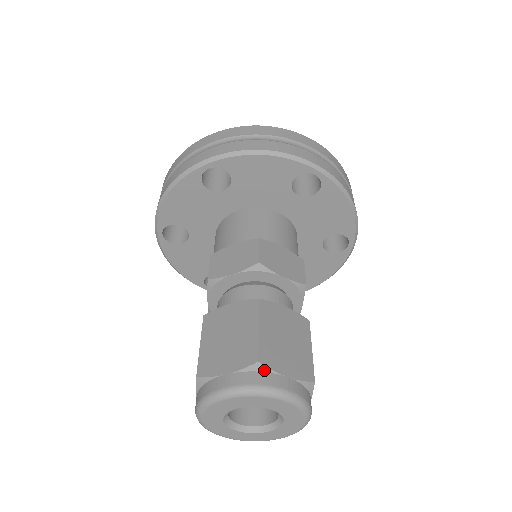
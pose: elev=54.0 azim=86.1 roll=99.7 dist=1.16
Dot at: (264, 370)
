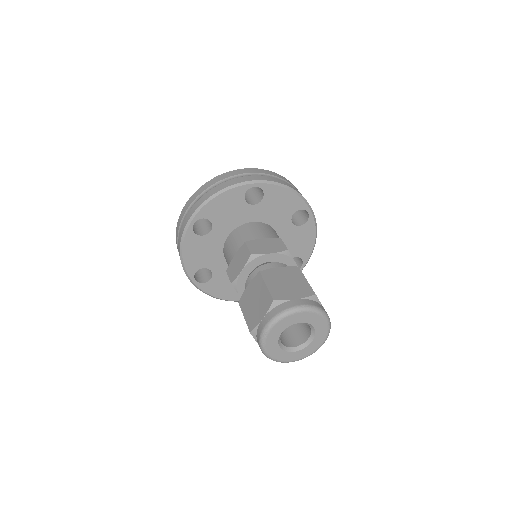
Dot at: (317, 301)
